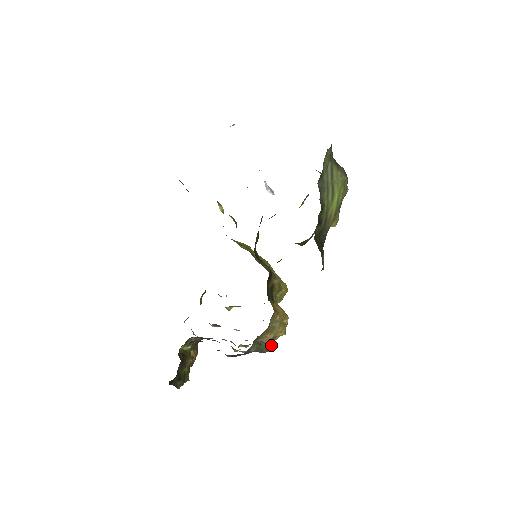
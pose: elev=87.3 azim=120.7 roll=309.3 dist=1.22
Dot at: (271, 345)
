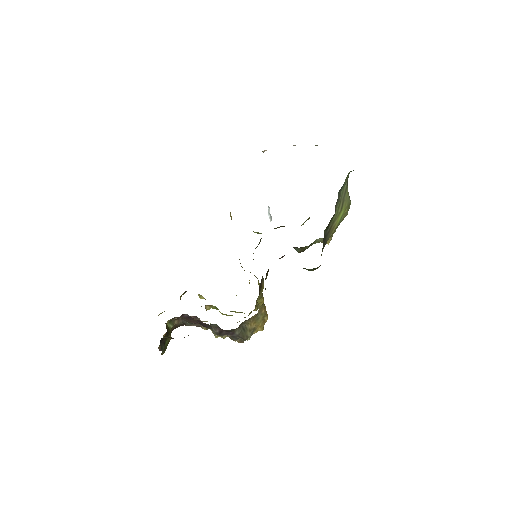
Dot at: (251, 335)
